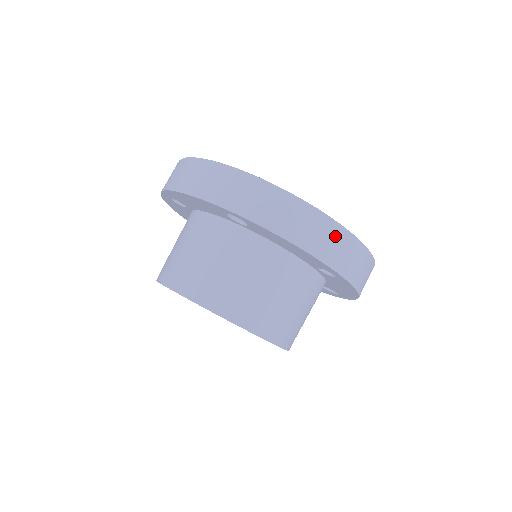
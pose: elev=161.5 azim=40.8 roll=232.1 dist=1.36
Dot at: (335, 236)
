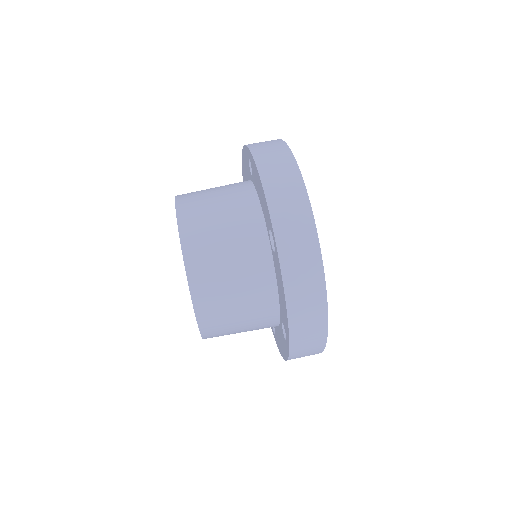
Dot at: (316, 324)
